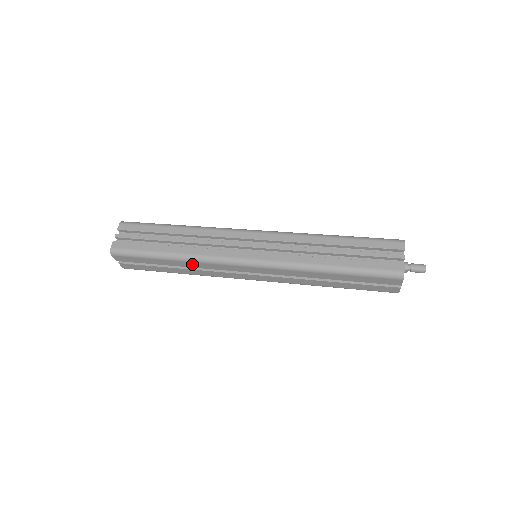
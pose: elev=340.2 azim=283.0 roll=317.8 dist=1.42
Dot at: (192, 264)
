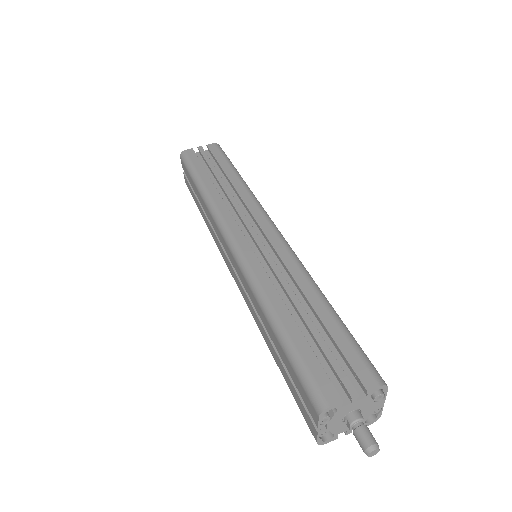
Dot at: (207, 209)
